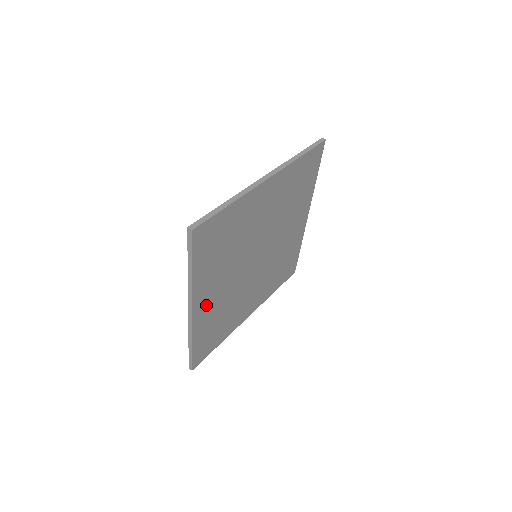
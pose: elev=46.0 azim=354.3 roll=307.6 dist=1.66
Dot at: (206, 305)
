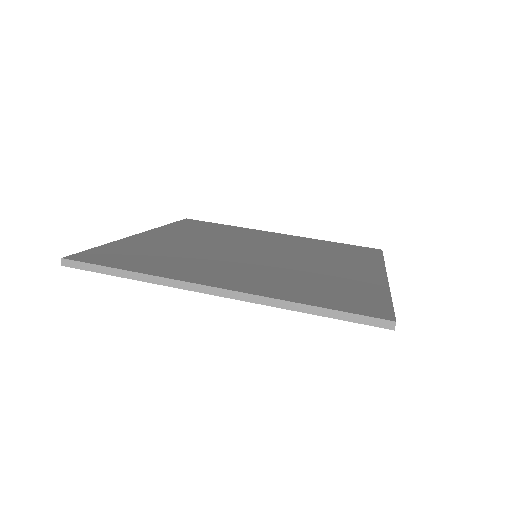
Dot at: occluded
